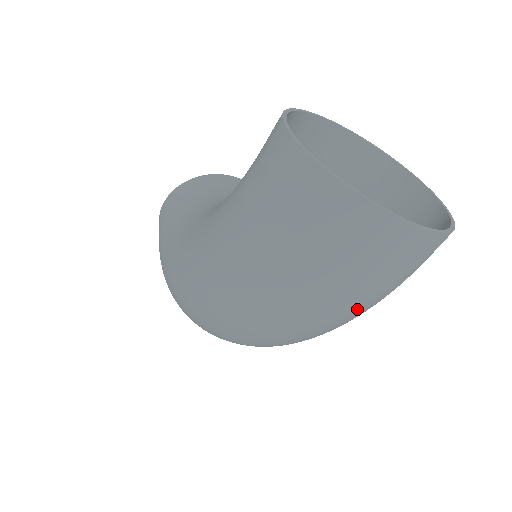
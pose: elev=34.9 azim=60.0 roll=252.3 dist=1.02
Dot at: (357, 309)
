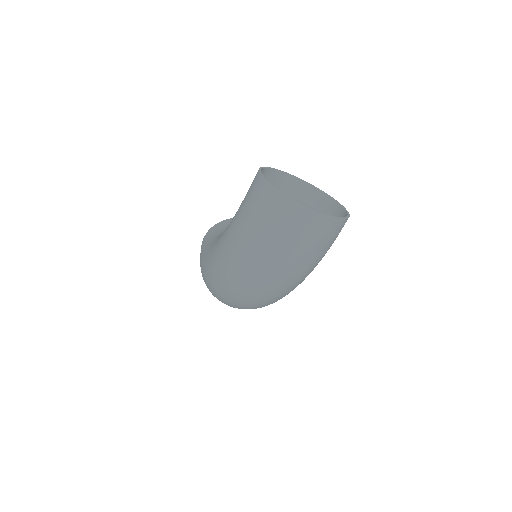
Dot at: (299, 262)
